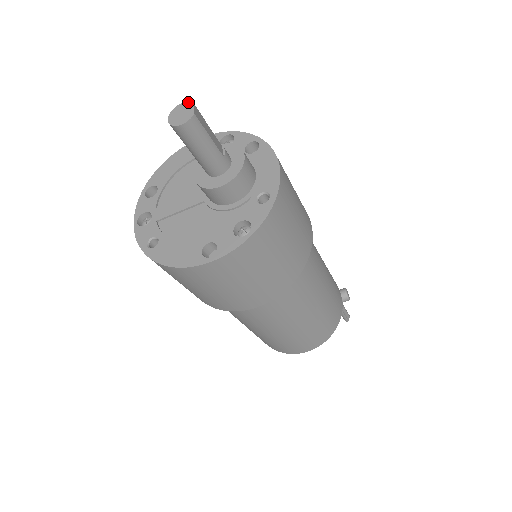
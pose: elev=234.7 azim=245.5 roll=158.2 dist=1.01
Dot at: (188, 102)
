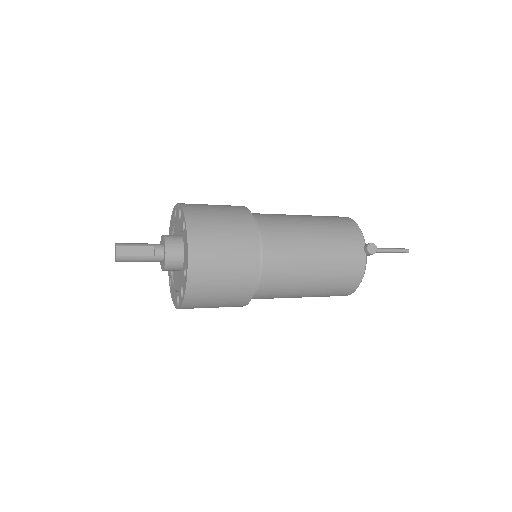
Dot at: (115, 245)
